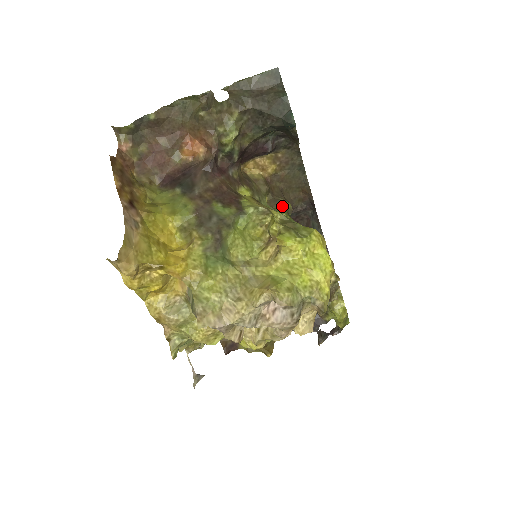
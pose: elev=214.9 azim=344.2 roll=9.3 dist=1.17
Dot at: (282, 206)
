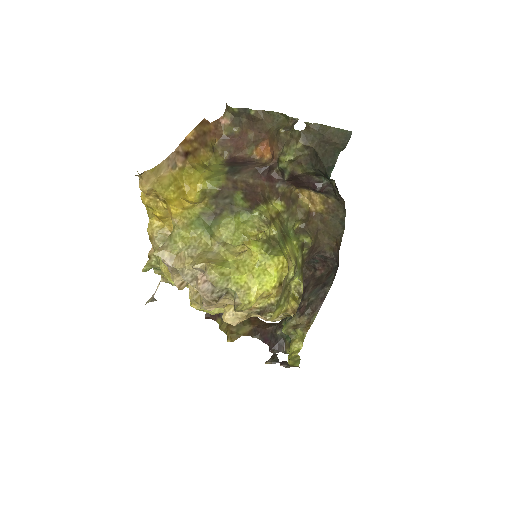
Dot at: (303, 237)
